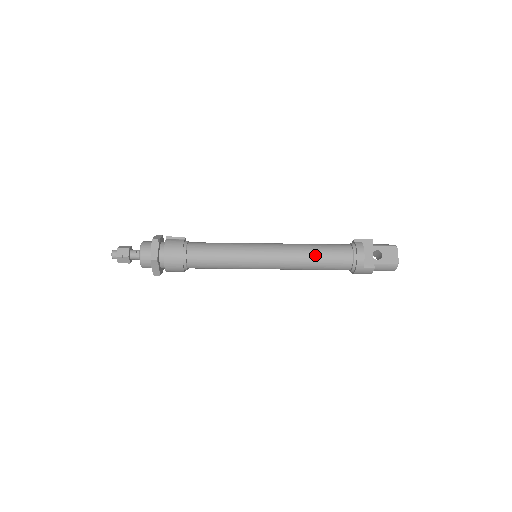
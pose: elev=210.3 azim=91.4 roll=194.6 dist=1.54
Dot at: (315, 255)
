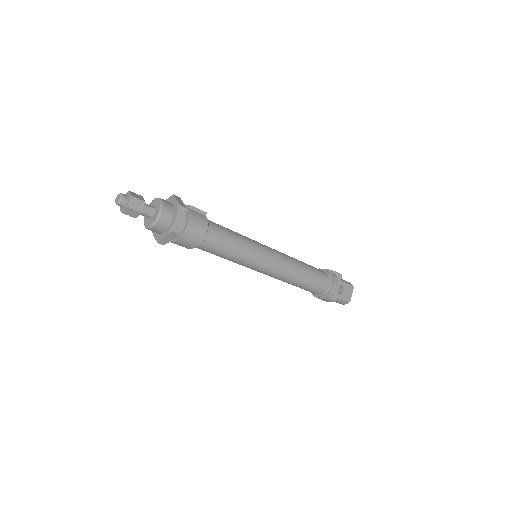
Dot at: (305, 276)
